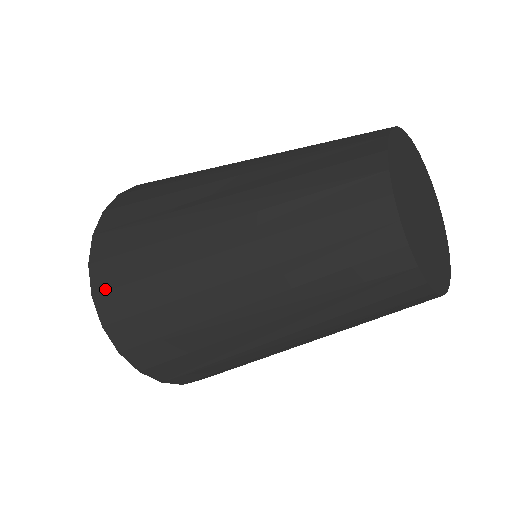
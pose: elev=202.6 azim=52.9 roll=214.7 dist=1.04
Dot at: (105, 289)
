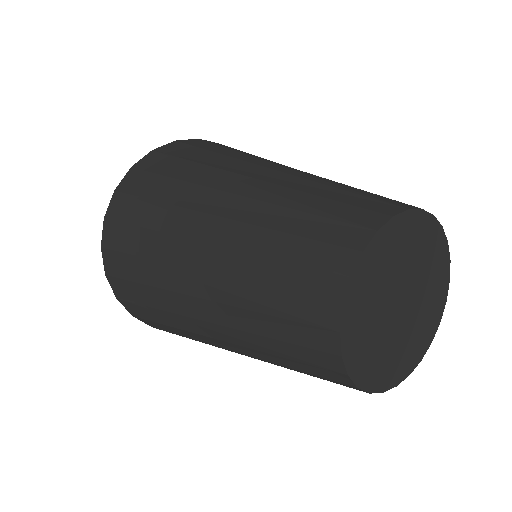
Dot at: (124, 299)
